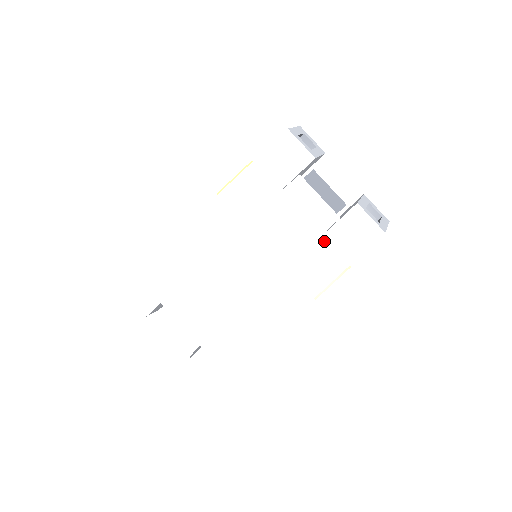
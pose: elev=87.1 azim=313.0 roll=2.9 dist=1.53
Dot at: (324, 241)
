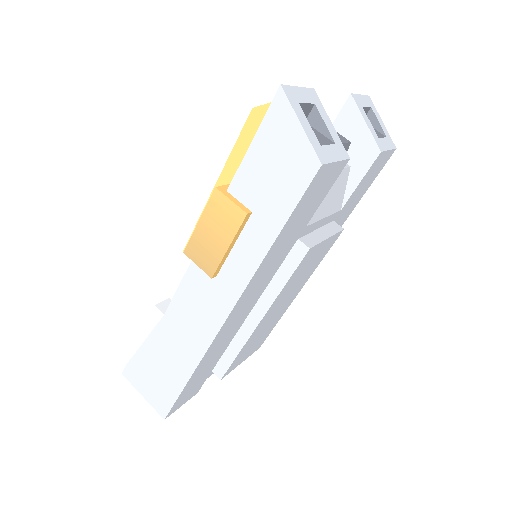
Dot at: (344, 208)
